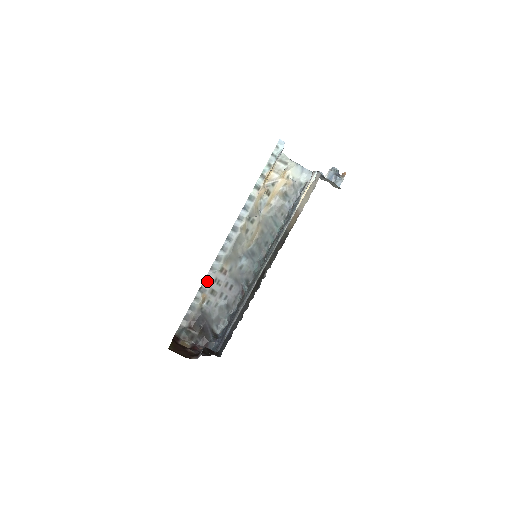
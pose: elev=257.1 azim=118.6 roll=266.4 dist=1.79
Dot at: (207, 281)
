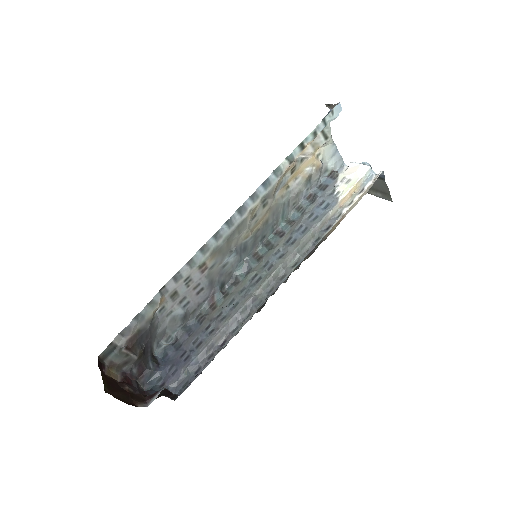
Dot at: (175, 278)
